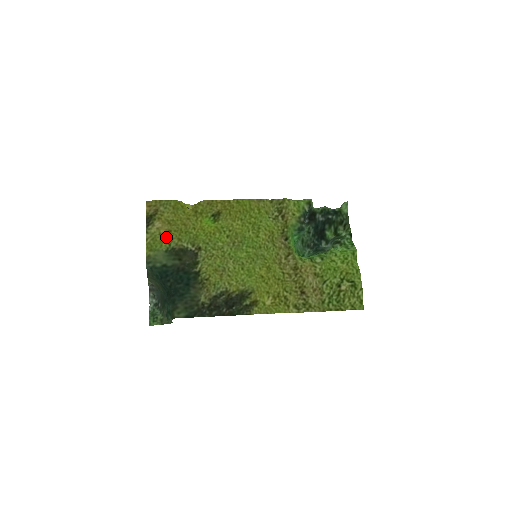
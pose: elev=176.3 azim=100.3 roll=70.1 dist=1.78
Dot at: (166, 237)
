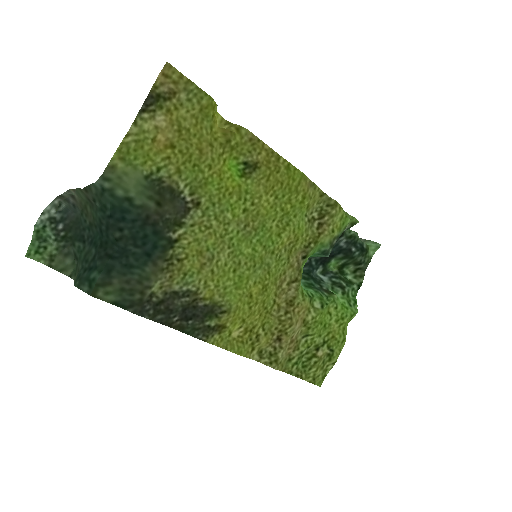
Dot at: (160, 152)
